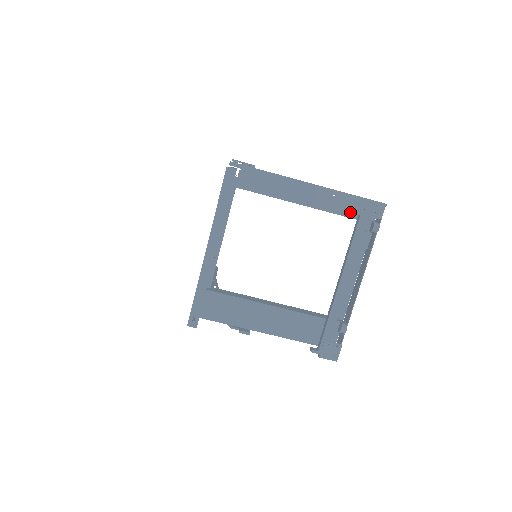
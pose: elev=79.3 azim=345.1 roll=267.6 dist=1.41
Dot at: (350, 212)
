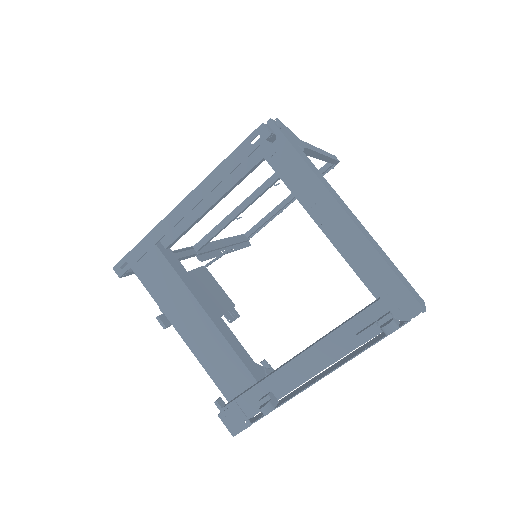
Dot at: (370, 284)
